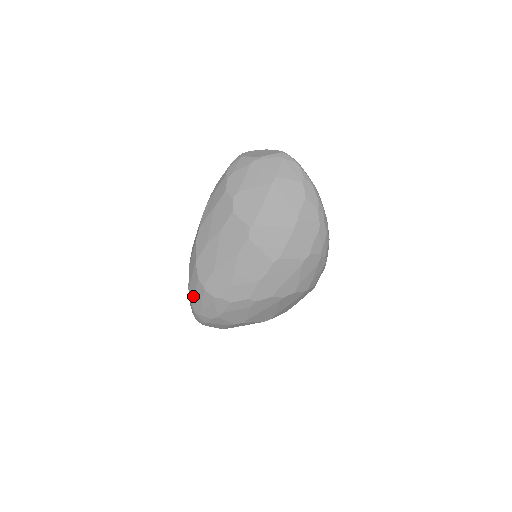
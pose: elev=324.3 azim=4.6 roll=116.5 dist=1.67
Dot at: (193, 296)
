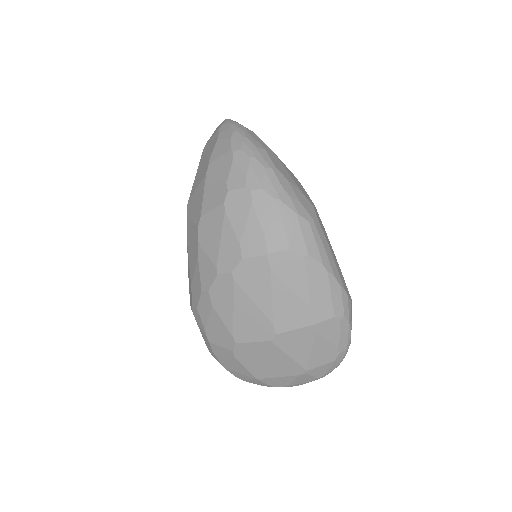
Dot at: occluded
